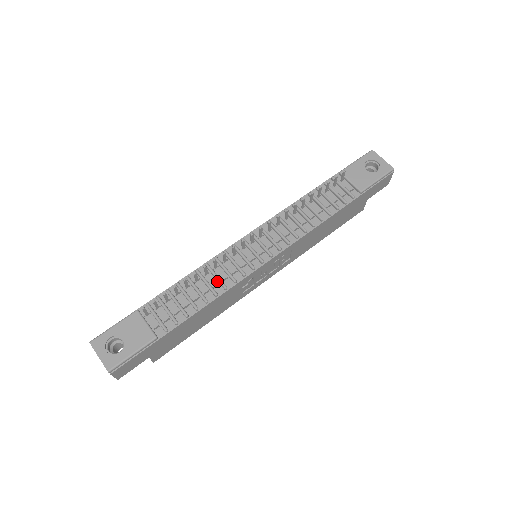
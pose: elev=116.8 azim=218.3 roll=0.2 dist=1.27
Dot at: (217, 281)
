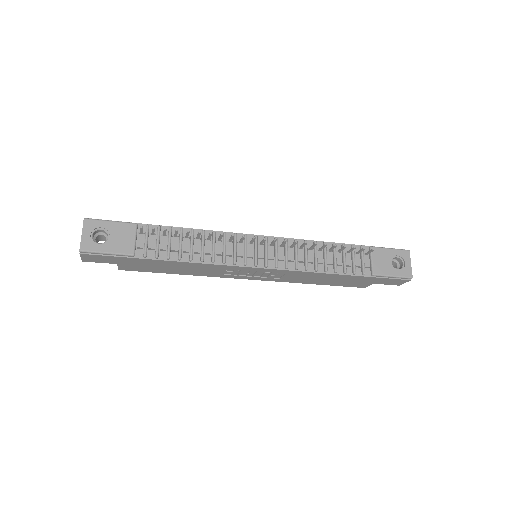
Dot at: (211, 251)
